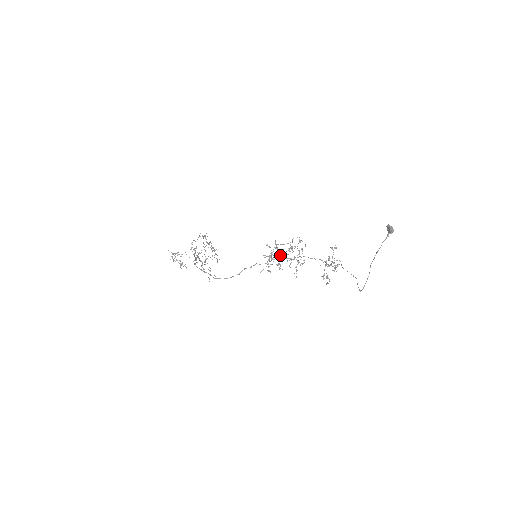
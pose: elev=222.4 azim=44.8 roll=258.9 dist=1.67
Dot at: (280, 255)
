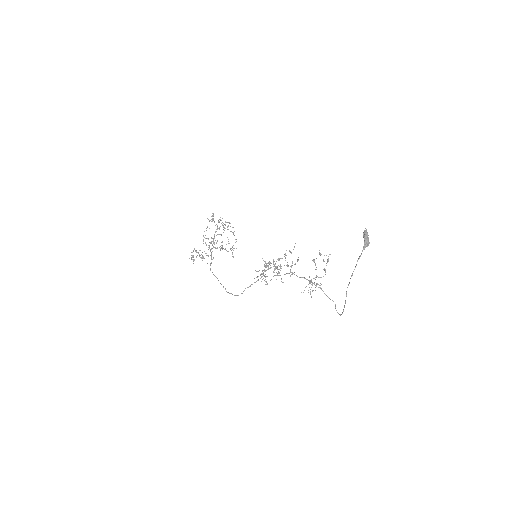
Dot at: occluded
